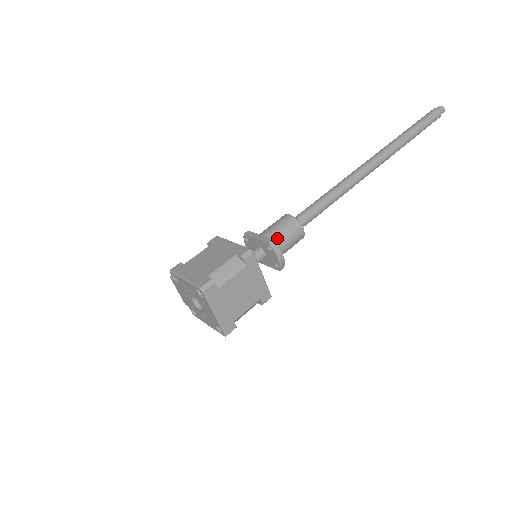
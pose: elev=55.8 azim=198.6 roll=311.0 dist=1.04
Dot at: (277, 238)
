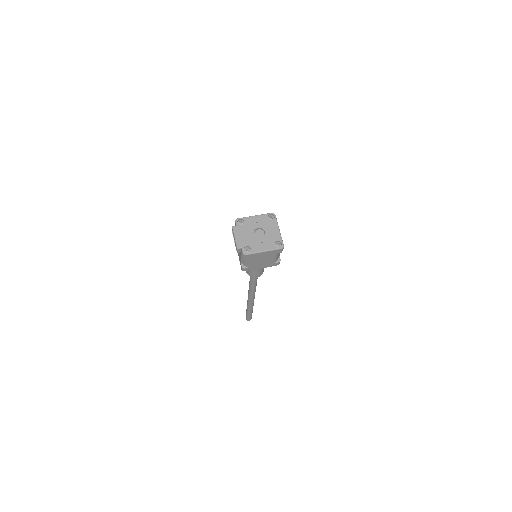
Dot at: occluded
